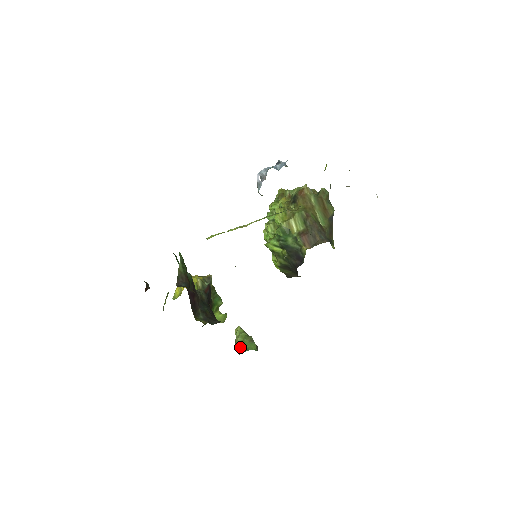
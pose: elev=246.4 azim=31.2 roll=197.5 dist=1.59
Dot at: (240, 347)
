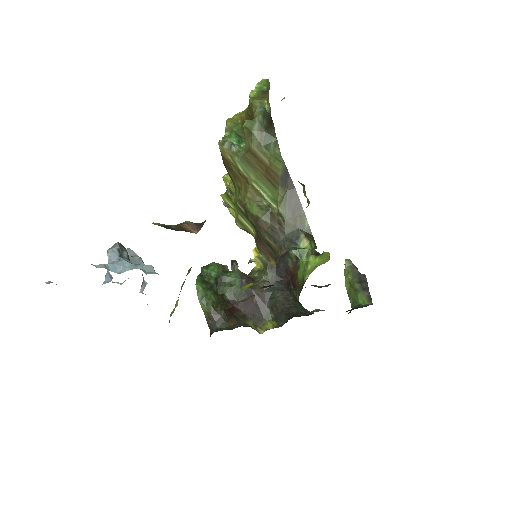
Dot at: (350, 299)
